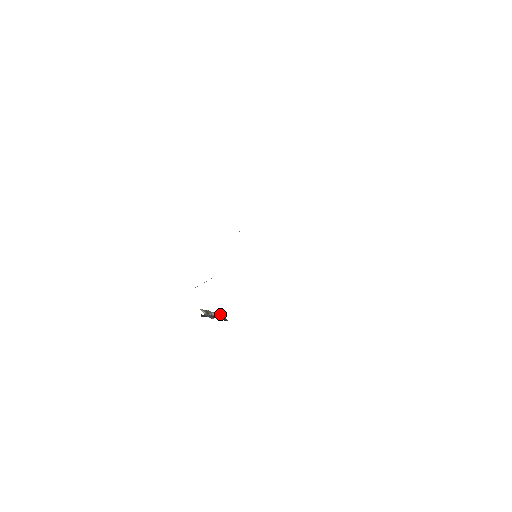
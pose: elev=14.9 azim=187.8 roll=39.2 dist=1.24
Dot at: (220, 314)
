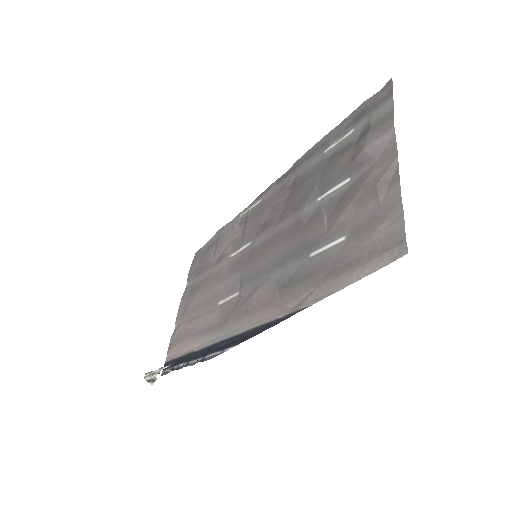
Dot at: occluded
